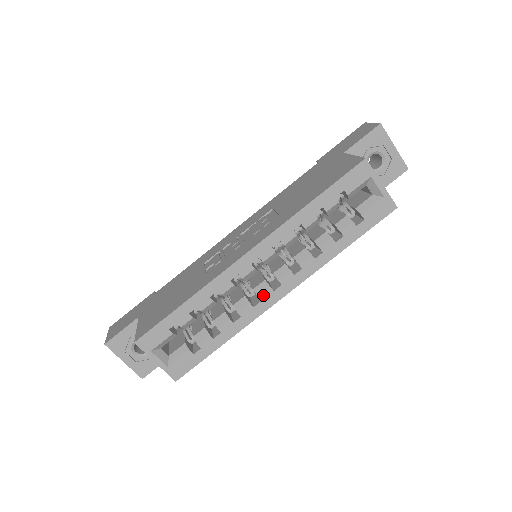
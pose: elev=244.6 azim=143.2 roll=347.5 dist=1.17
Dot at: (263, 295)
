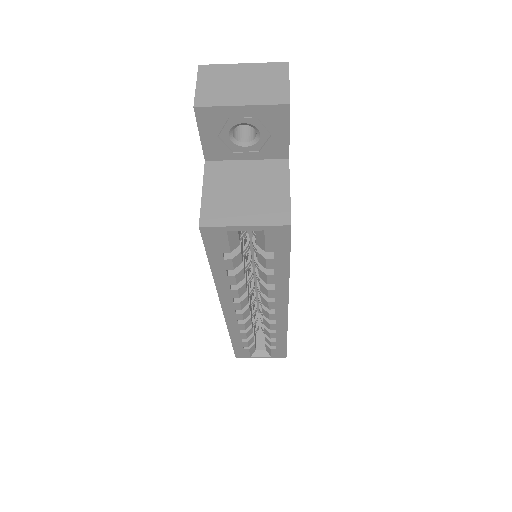
Dot at: (271, 318)
